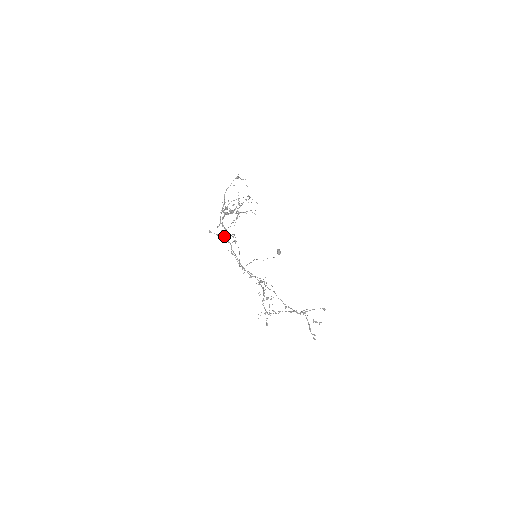
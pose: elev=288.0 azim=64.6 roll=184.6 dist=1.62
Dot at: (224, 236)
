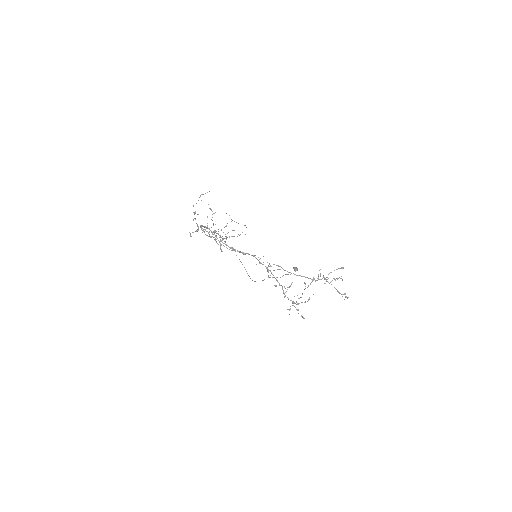
Dot at: (204, 232)
